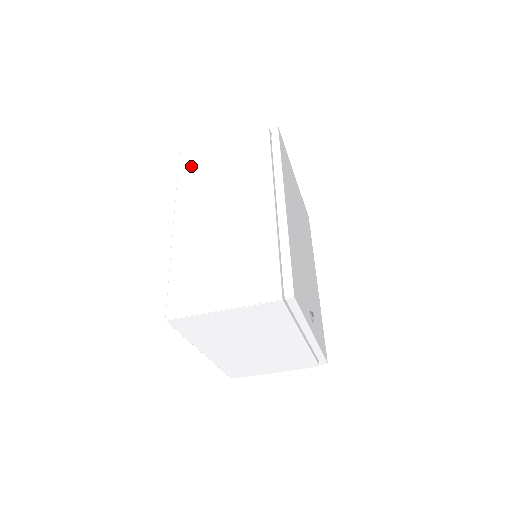
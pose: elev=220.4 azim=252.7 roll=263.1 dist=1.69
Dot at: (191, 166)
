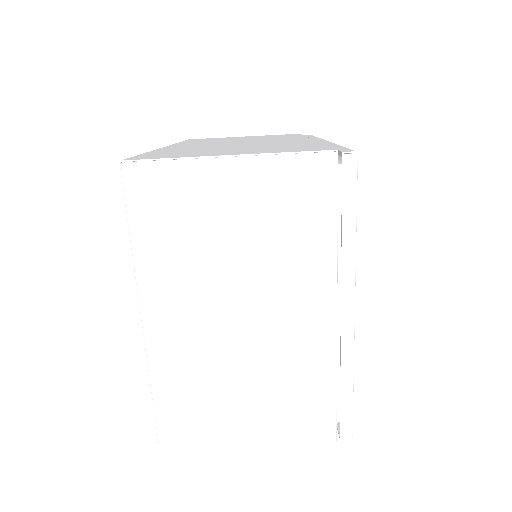
Dot at: occluded
